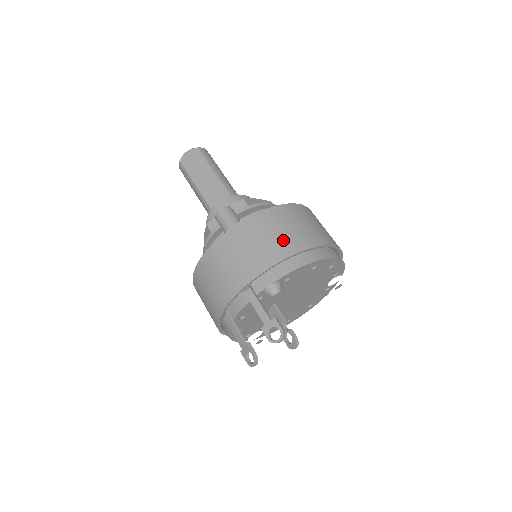
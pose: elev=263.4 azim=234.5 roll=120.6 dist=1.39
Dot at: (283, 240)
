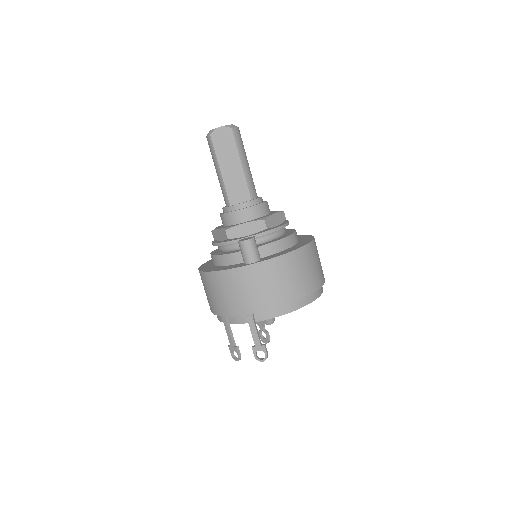
Dot at: (289, 288)
